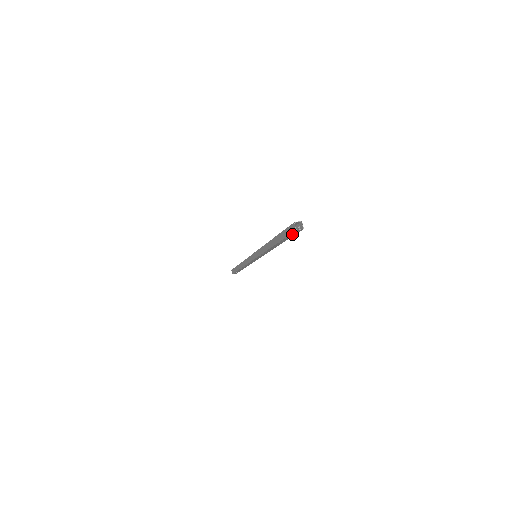
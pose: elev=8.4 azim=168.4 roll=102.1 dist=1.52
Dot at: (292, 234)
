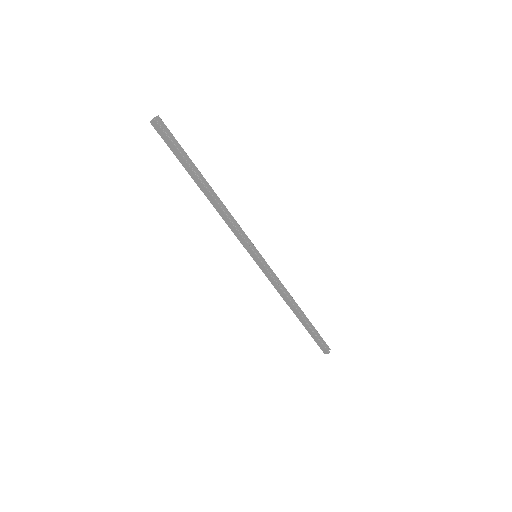
Dot at: (170, 137)
